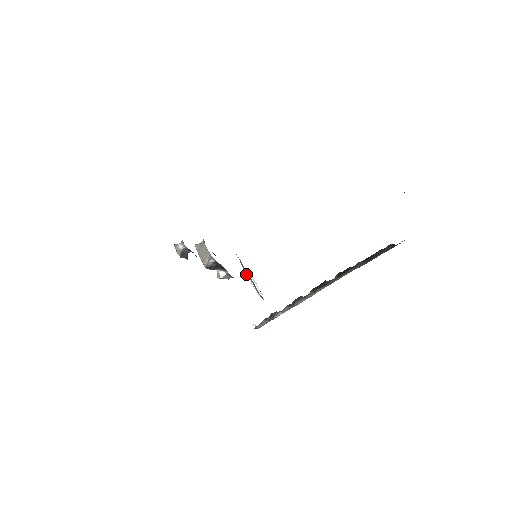
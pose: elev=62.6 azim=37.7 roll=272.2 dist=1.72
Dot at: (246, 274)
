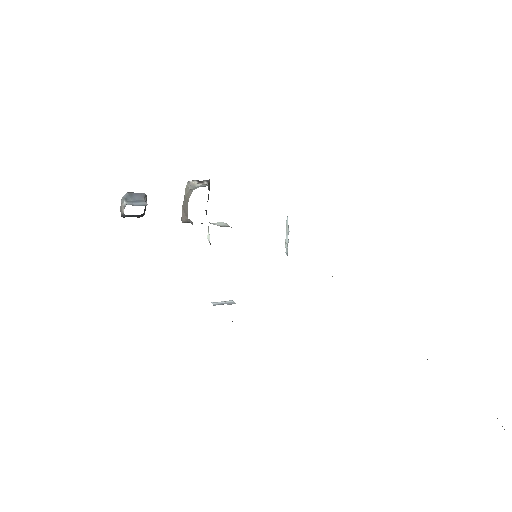
Dot at: occluded
